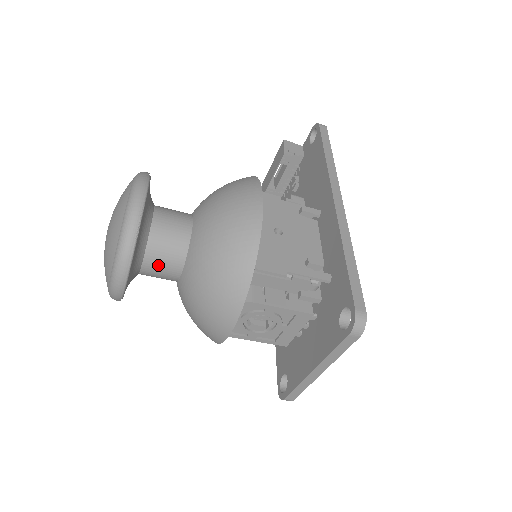
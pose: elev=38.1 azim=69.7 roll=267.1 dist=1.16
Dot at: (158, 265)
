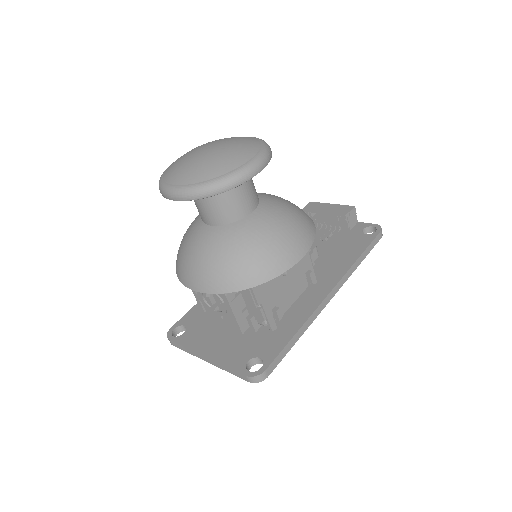
Dot at: (207, 207)
